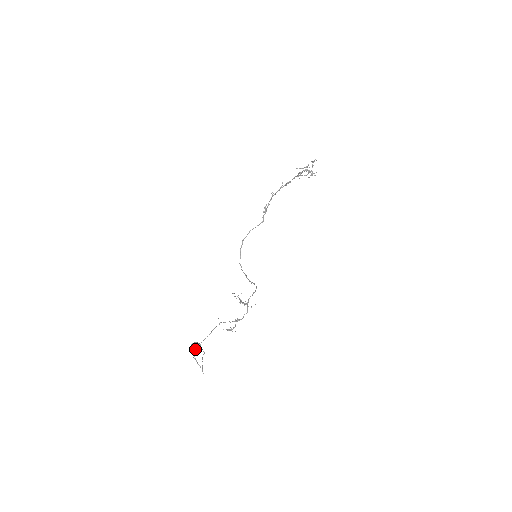
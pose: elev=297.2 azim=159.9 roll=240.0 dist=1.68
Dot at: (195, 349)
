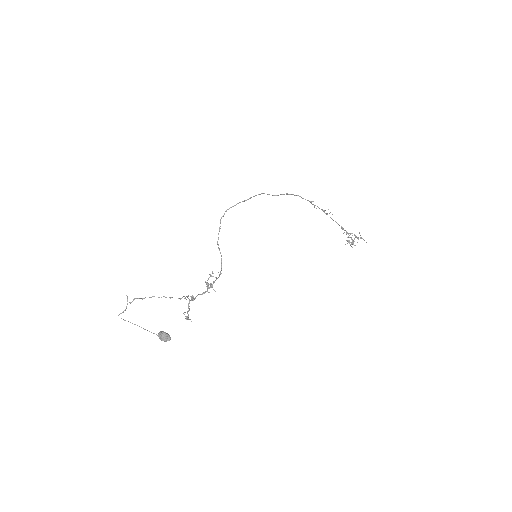
Dot at: occluded
